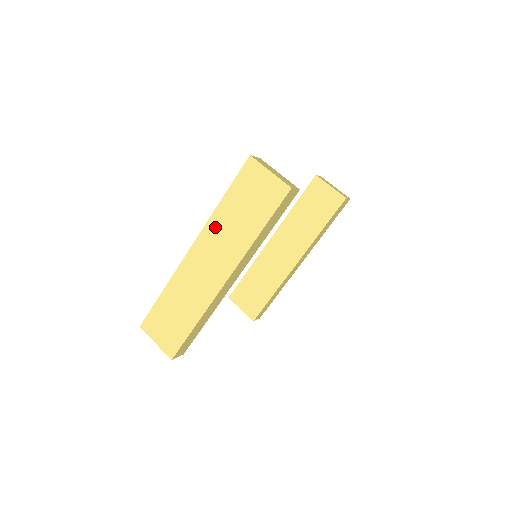
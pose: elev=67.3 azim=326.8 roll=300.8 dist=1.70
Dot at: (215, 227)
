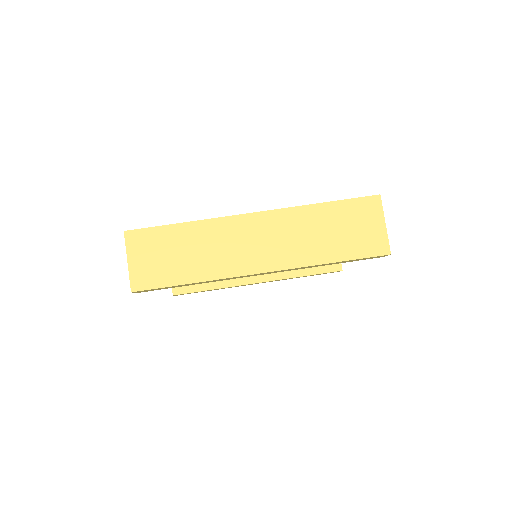
Dot at: (295, 219)
